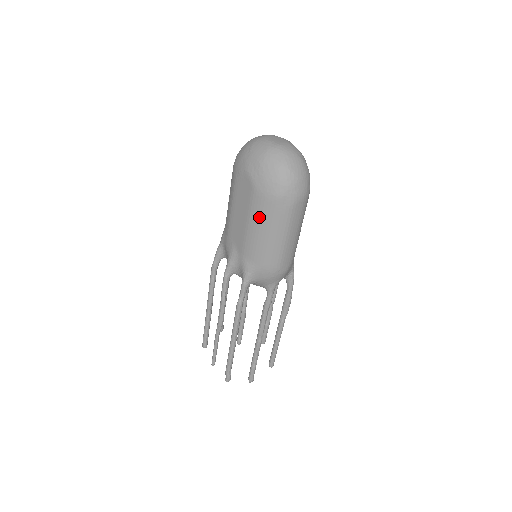
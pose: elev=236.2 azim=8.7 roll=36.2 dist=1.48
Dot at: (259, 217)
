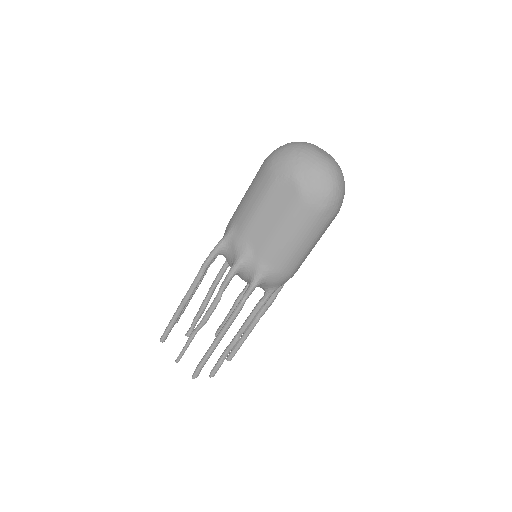
Dot at: (296, 225)
